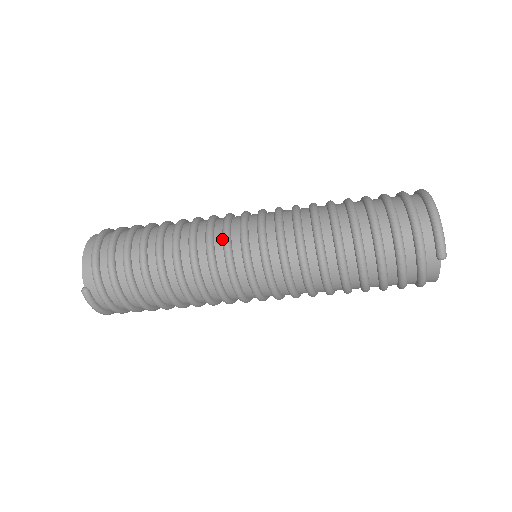
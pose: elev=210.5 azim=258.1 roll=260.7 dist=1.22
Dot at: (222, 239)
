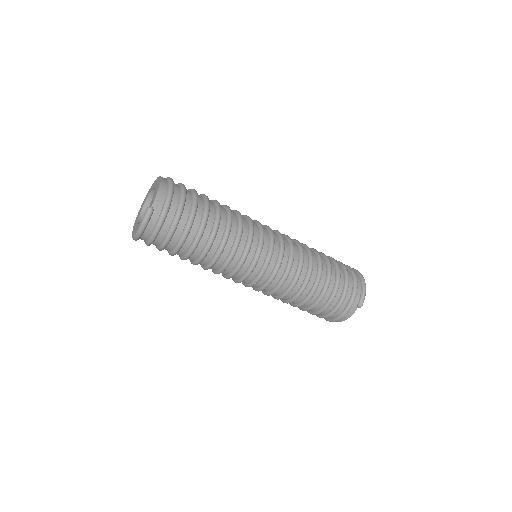
Dot at: (258, 232)
